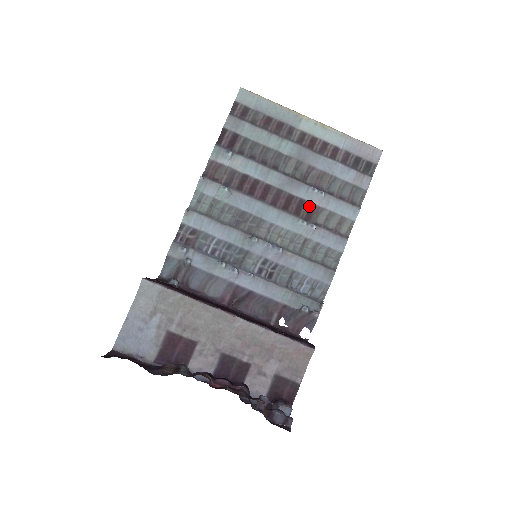
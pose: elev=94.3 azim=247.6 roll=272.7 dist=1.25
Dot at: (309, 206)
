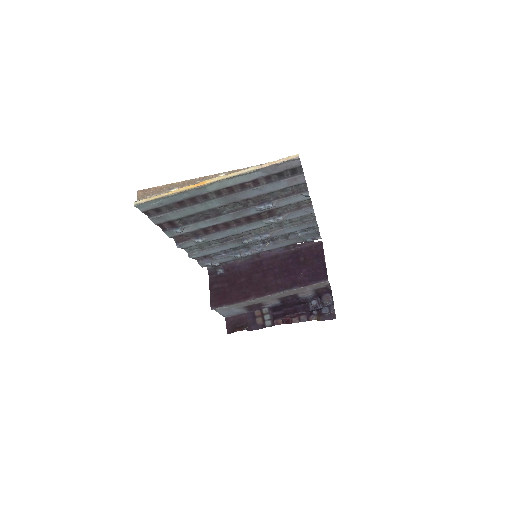
Dot at: (266, 212)
